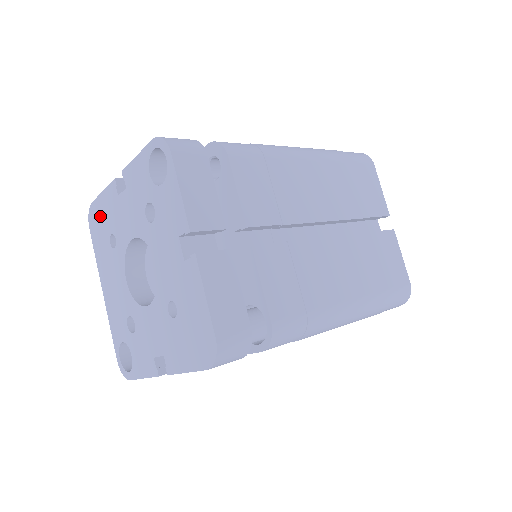
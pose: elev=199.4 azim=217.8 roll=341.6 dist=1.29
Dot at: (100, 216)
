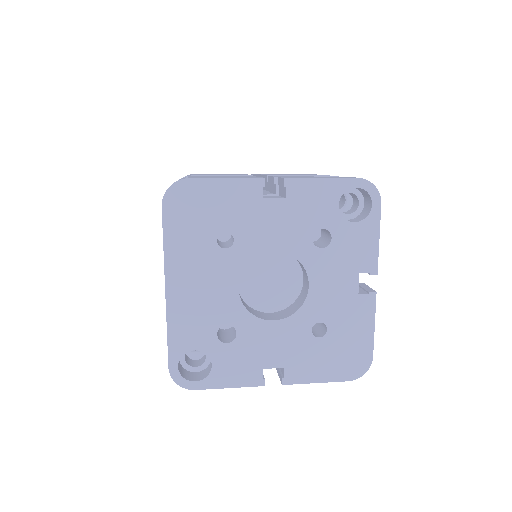
Dot at: (205, 203)
